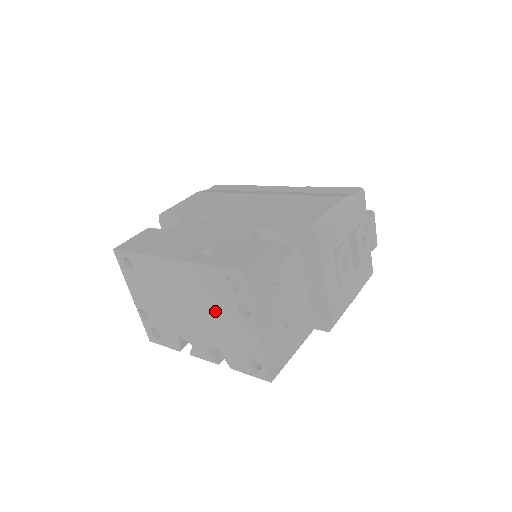
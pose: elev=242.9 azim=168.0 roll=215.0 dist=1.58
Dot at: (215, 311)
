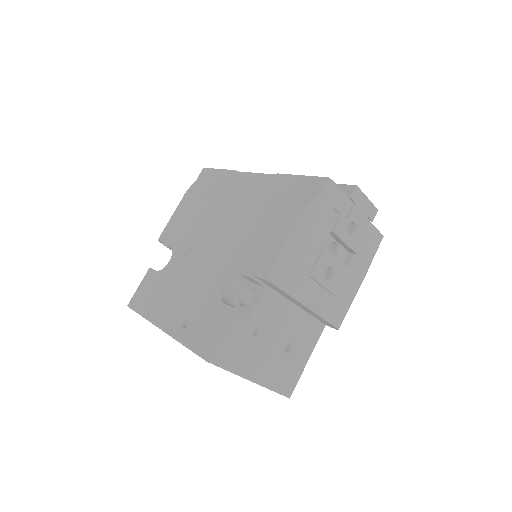
Dot at: occluded
